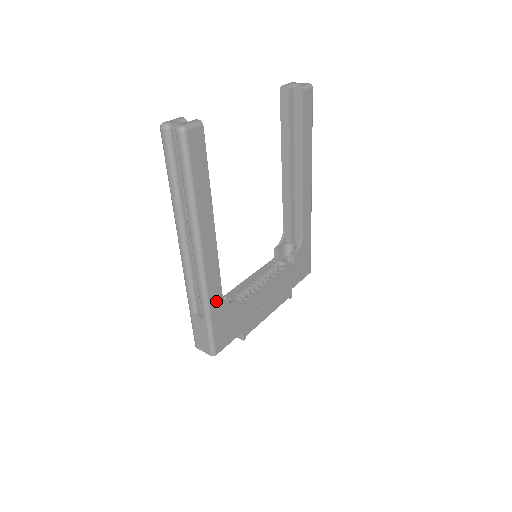
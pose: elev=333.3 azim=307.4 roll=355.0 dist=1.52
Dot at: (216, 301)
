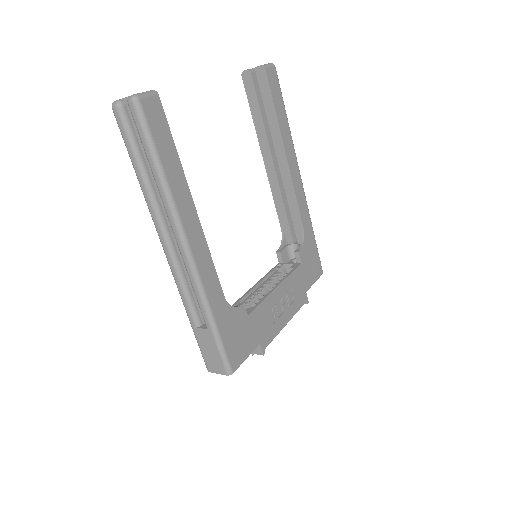
Dot at: (218, 304)
